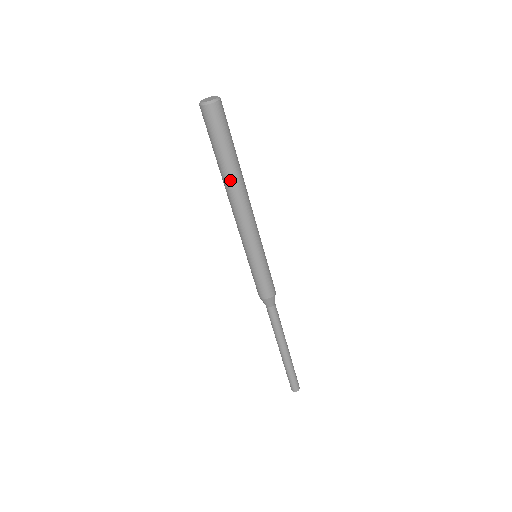
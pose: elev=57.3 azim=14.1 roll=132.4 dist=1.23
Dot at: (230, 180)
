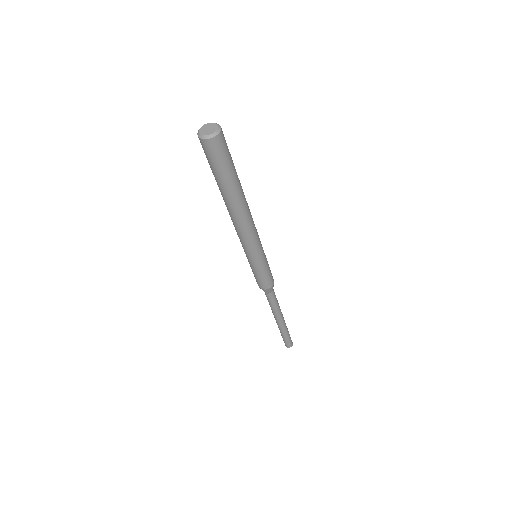
Dot at: (237, 201)
